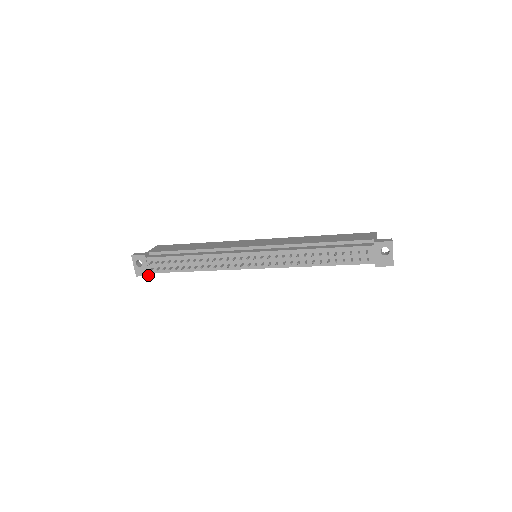
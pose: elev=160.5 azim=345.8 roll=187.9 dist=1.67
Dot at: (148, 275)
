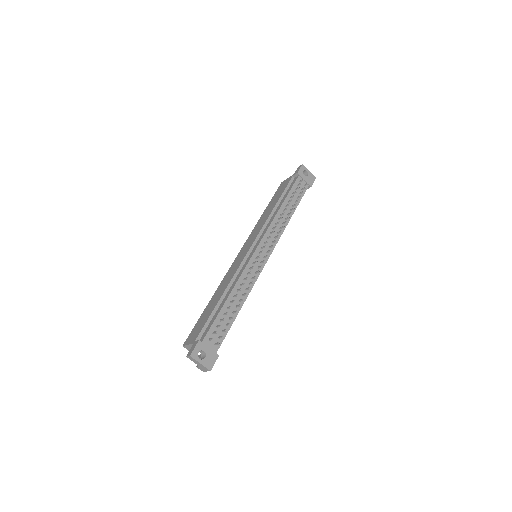
Dot at: (217, 356)
